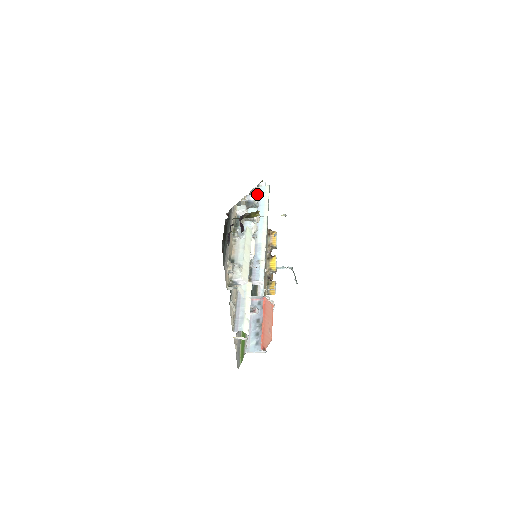
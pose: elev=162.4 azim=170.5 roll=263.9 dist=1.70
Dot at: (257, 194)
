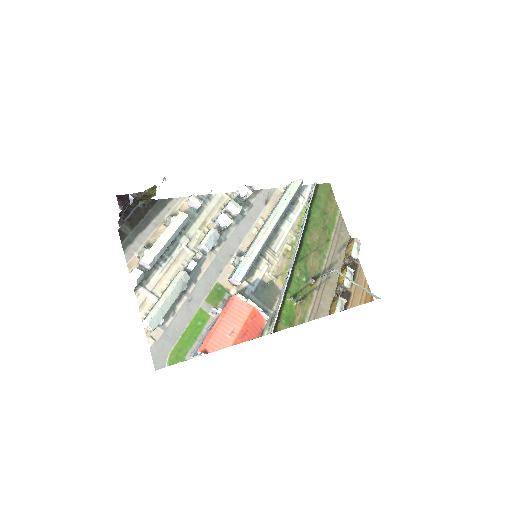
Dot at: (241, 186)
